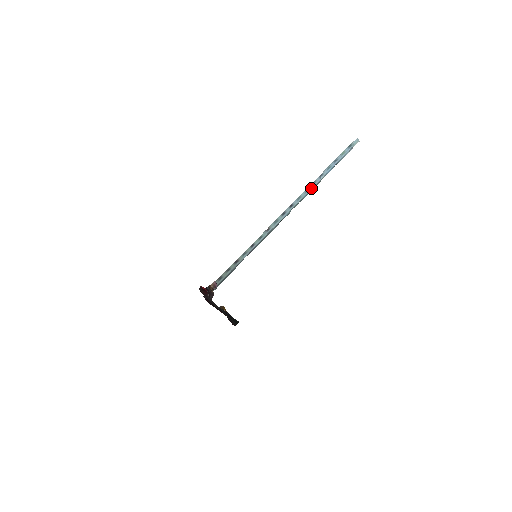
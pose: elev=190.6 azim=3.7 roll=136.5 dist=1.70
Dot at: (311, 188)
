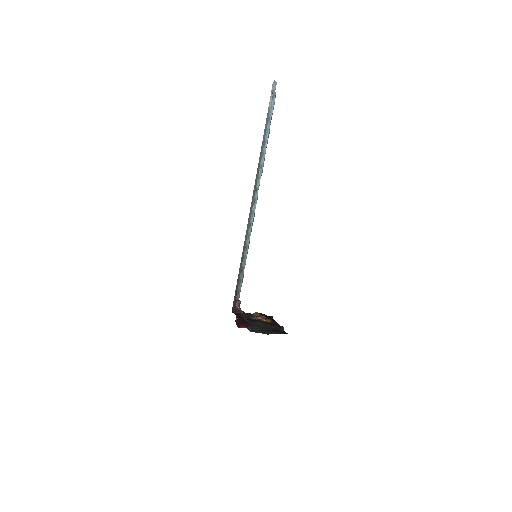
Dot at: (263, 161)
